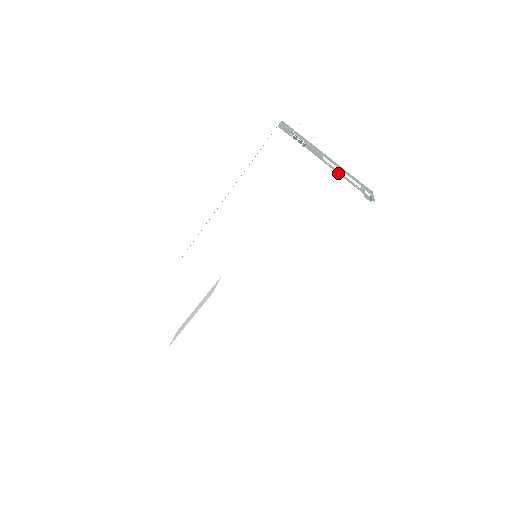
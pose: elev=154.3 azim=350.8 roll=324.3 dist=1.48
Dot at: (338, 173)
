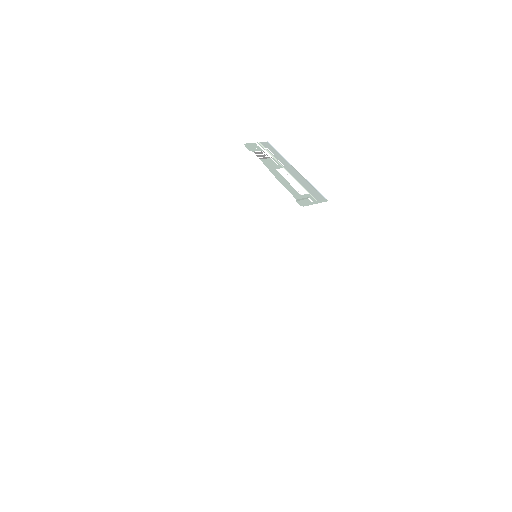
Dot at: (279, 180)
